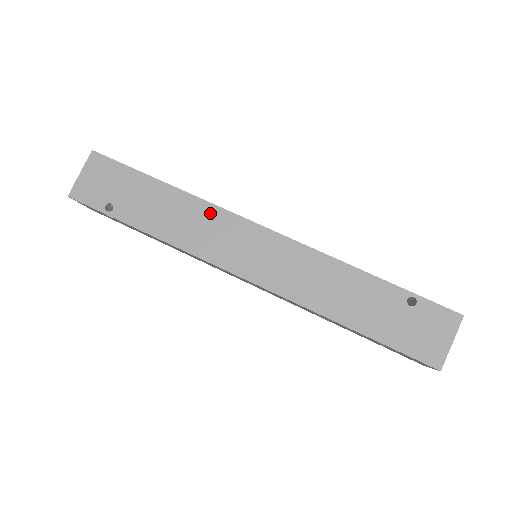
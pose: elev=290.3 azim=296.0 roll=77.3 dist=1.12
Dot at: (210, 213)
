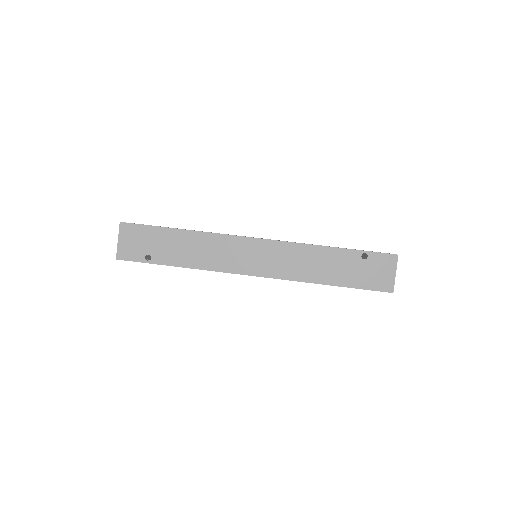
Dot at: (218, 240)
